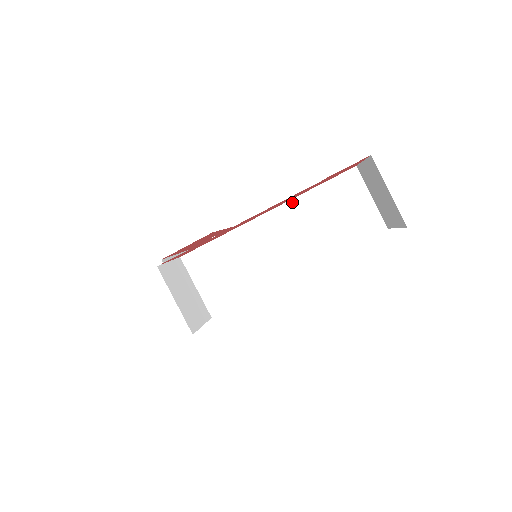
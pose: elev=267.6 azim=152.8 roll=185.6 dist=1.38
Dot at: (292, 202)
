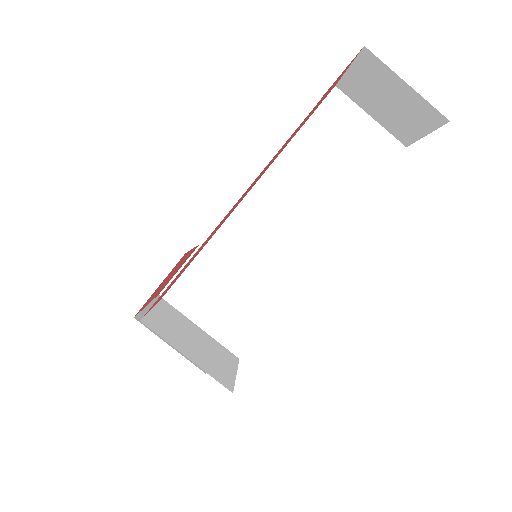
Dot at: (276, 164)
